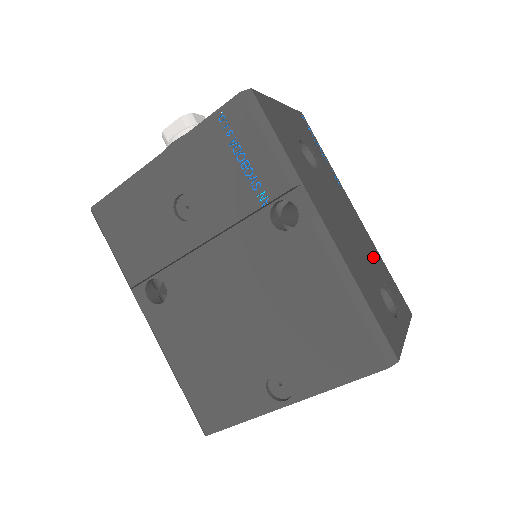
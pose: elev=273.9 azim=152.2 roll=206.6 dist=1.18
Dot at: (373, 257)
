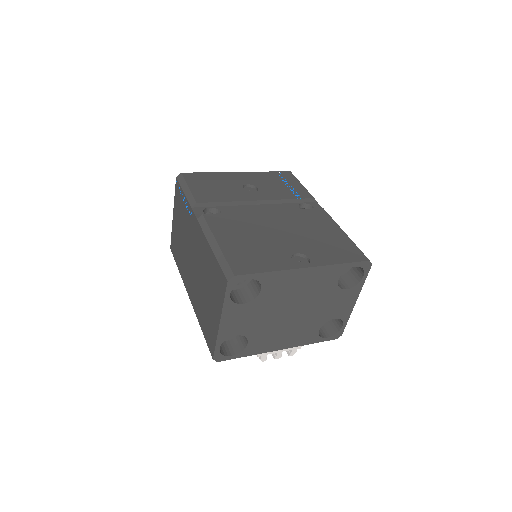
Dot at: occluded
